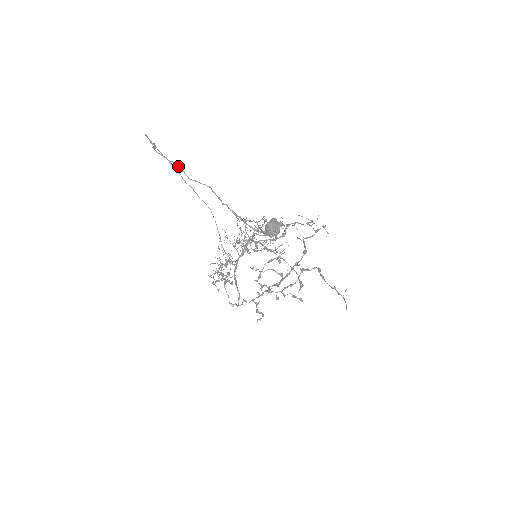
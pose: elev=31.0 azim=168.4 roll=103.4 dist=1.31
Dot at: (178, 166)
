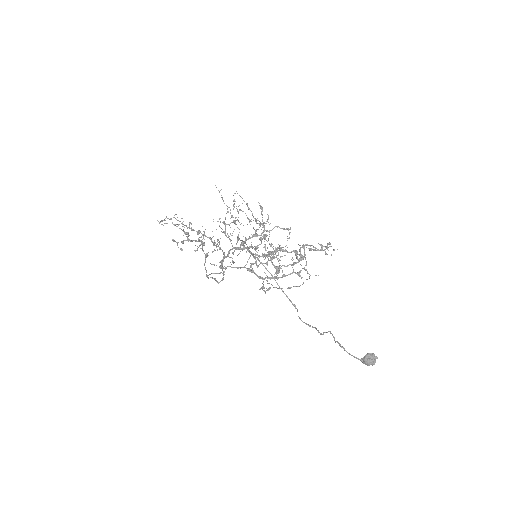
Dot at: occluded
